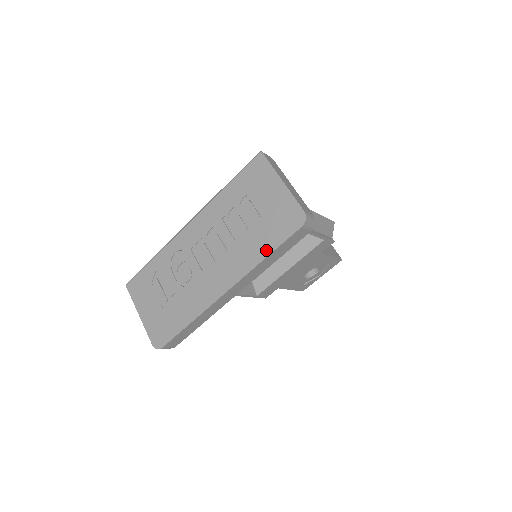
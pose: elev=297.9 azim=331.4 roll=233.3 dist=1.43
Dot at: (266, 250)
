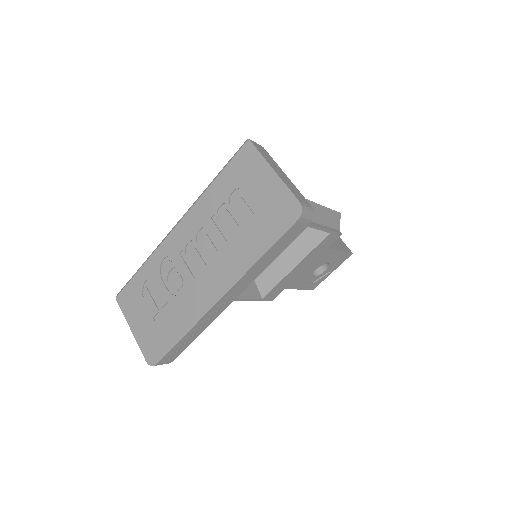
Dot at: (260, 249)
